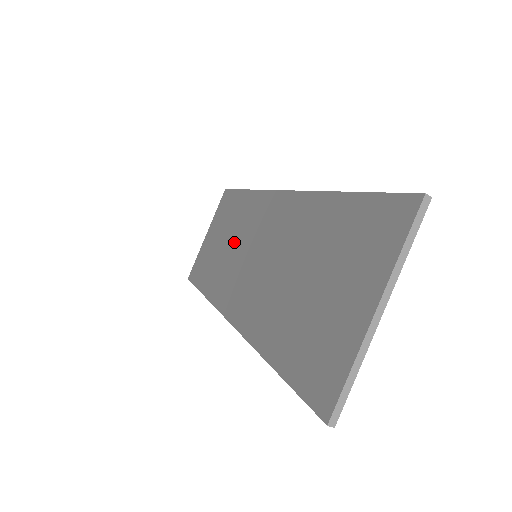
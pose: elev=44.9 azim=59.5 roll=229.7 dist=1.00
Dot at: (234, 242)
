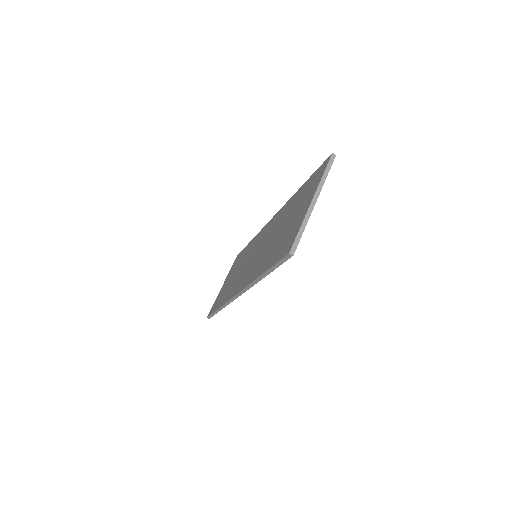
Dot at: (242, 265)
